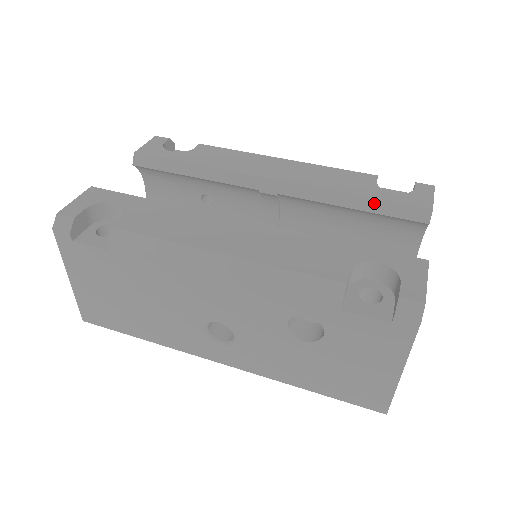
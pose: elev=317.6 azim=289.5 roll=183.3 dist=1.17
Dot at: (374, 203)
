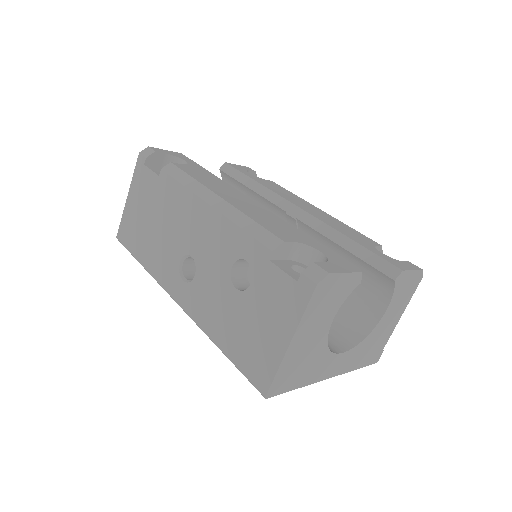
Dot at: (361, 249)
